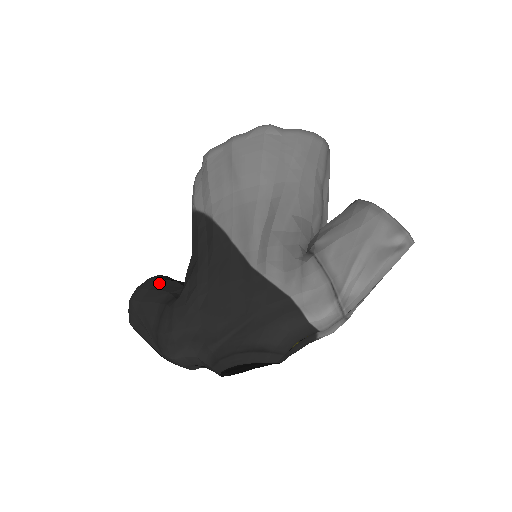
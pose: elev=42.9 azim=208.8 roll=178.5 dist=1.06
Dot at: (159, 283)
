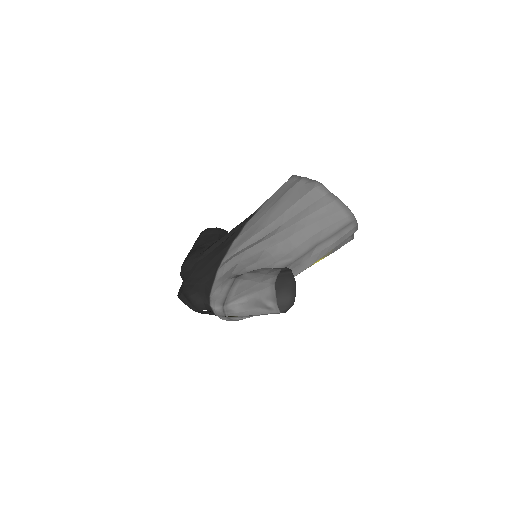
Dot at: (214, 234)
